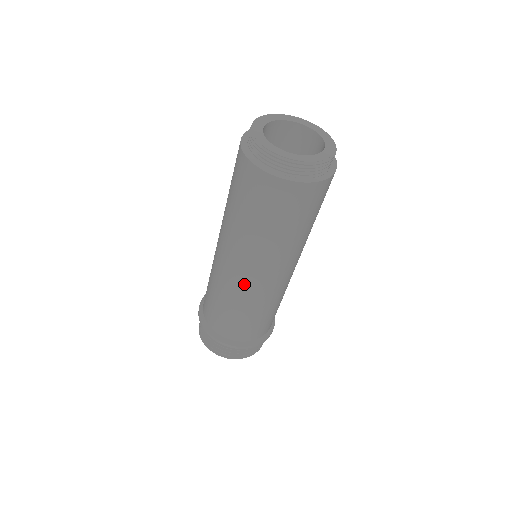
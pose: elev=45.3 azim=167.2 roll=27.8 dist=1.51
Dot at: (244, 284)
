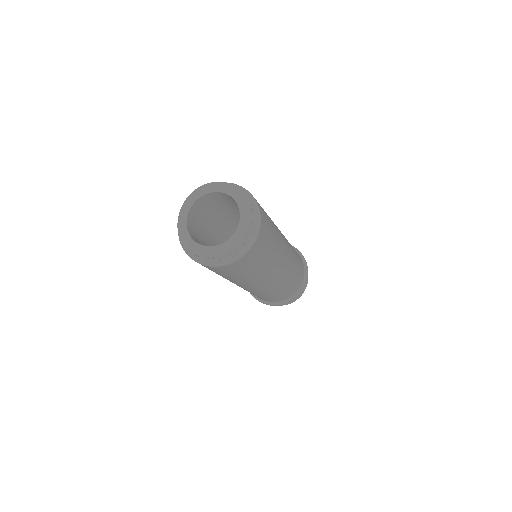
Dot at: occluded
